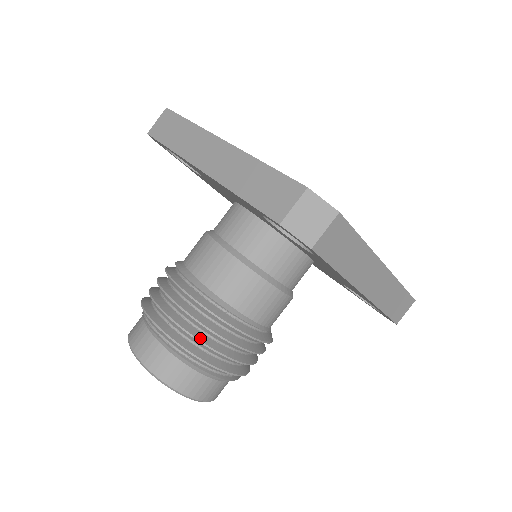
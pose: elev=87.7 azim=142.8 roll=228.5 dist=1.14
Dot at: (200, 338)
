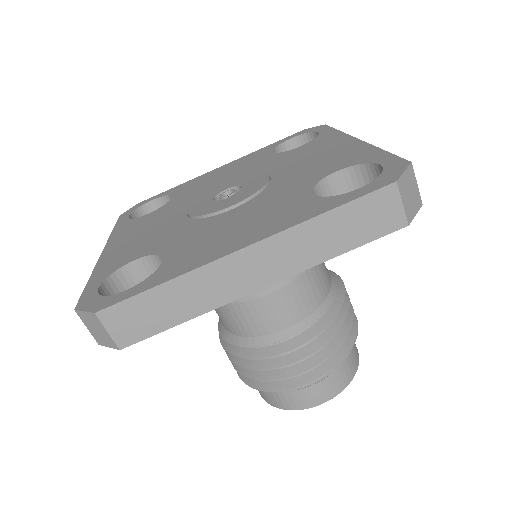
Dot at: (345, 336)
